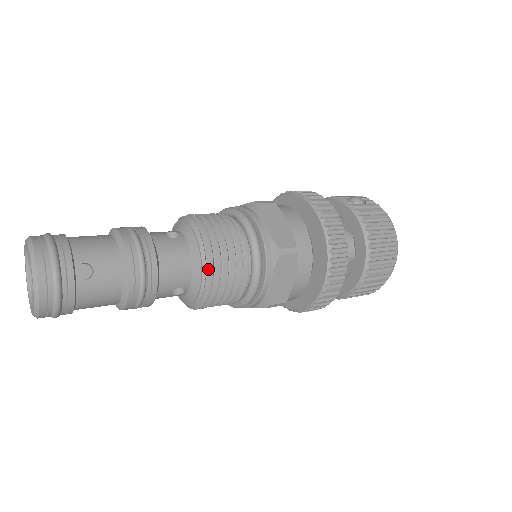
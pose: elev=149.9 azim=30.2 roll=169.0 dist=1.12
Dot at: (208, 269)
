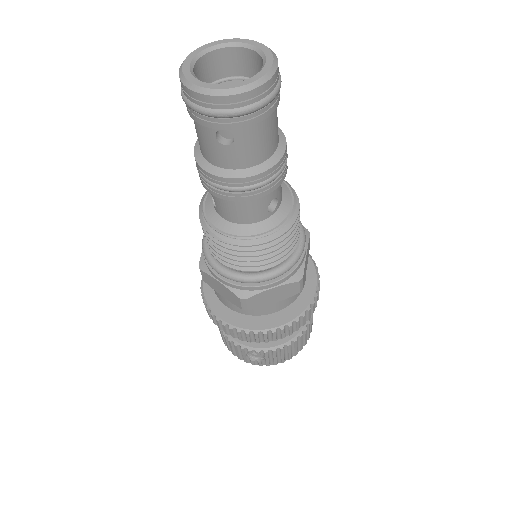
Dot at: (295, 199)
